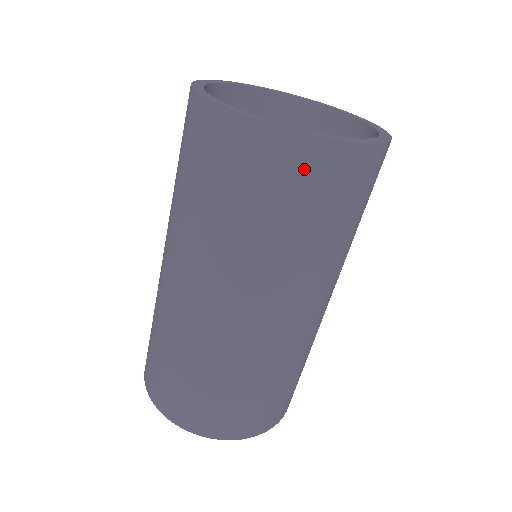
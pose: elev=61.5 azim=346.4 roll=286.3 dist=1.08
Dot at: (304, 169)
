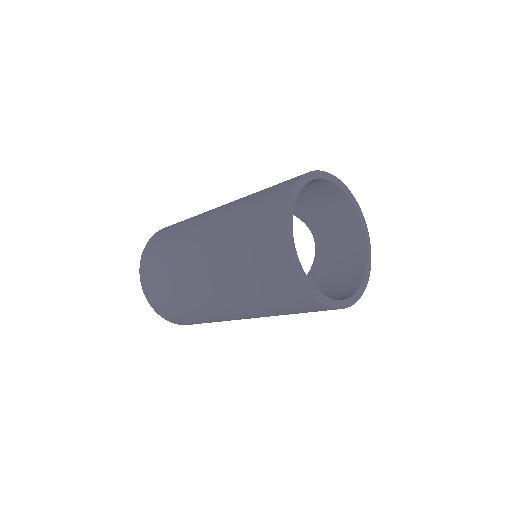
Dot at: (287, 285)
